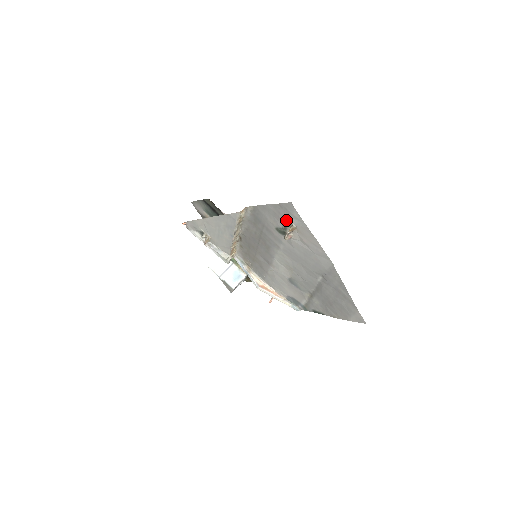
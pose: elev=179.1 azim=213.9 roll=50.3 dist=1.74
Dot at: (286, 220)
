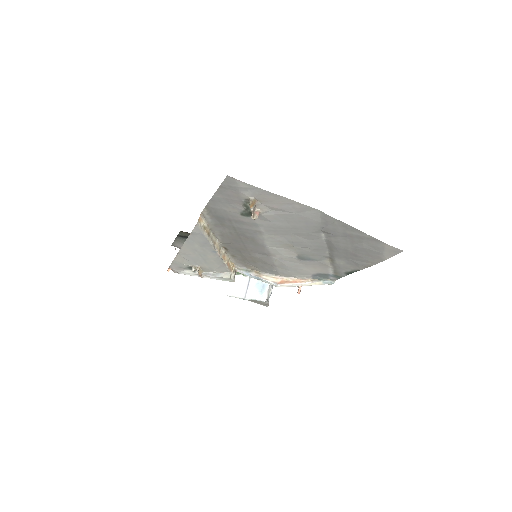
Dot at: (240, 198)
